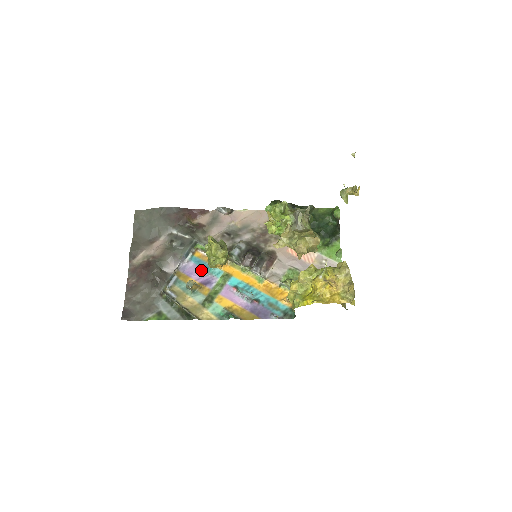
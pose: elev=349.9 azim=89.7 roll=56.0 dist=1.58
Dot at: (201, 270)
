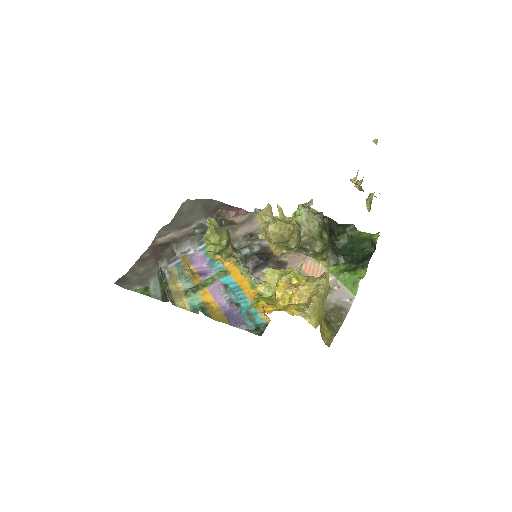
Dot at: (206, 261)
